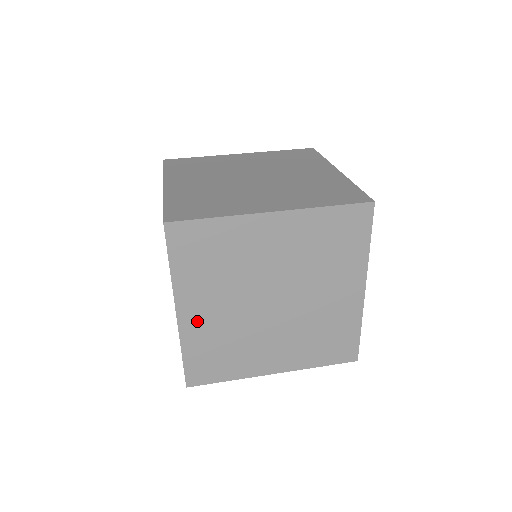
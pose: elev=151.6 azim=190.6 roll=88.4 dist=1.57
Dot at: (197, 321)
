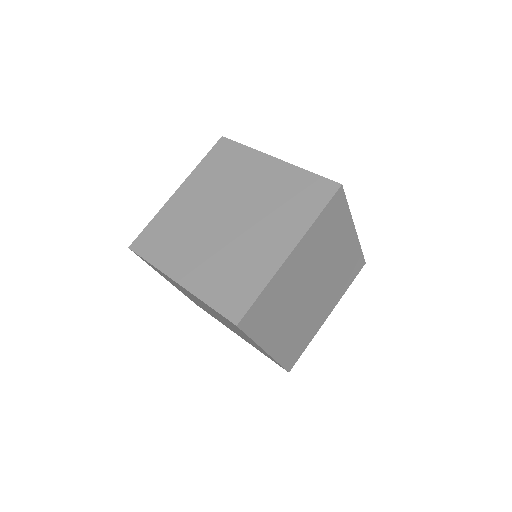
Dot at: occluded
